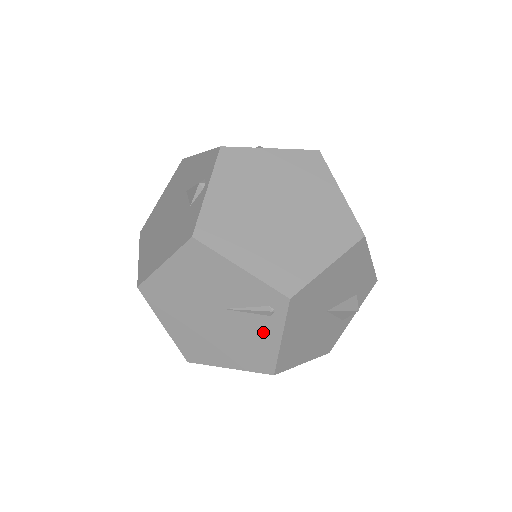
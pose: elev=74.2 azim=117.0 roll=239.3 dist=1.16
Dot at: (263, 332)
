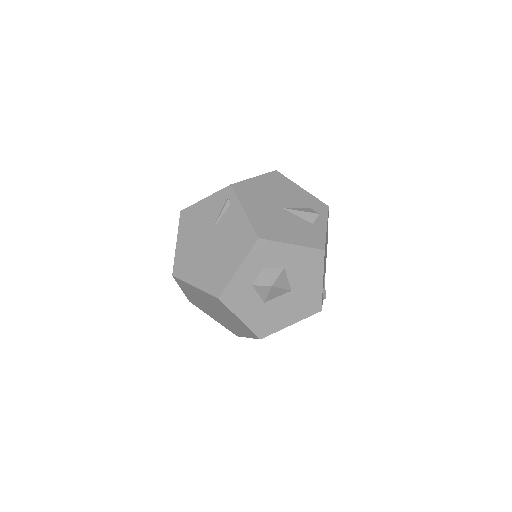
Dot at: (234, 218)
